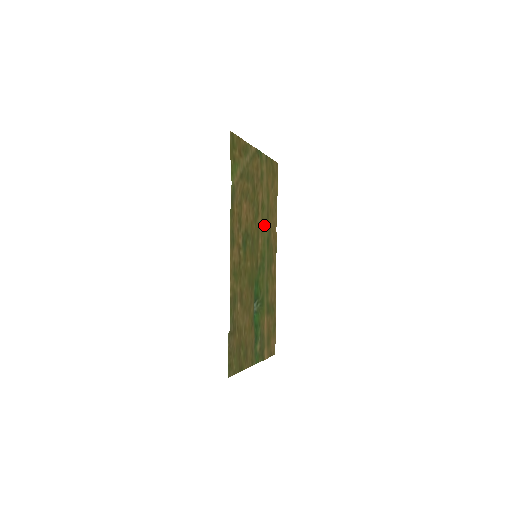
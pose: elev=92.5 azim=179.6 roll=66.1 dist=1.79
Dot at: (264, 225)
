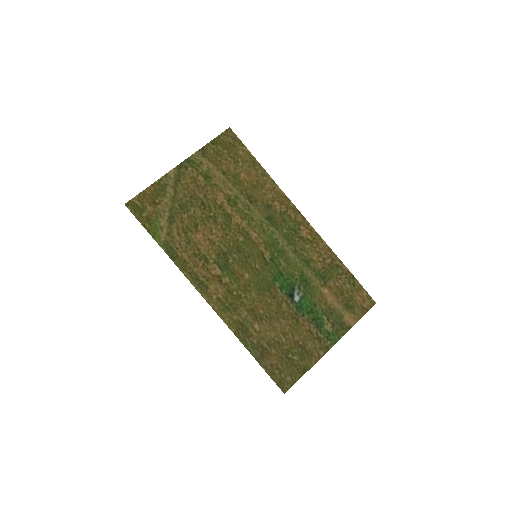
Dot at: (249, 214)
